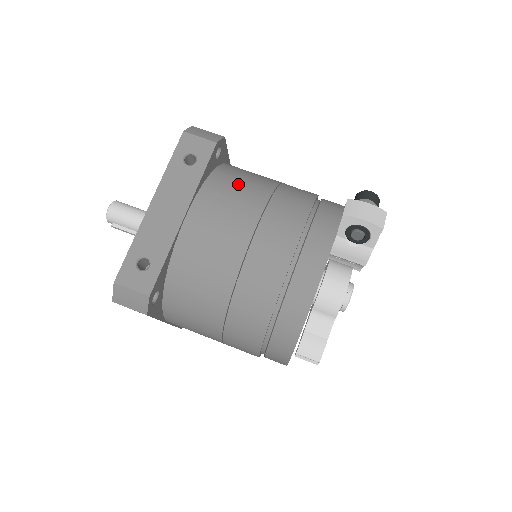
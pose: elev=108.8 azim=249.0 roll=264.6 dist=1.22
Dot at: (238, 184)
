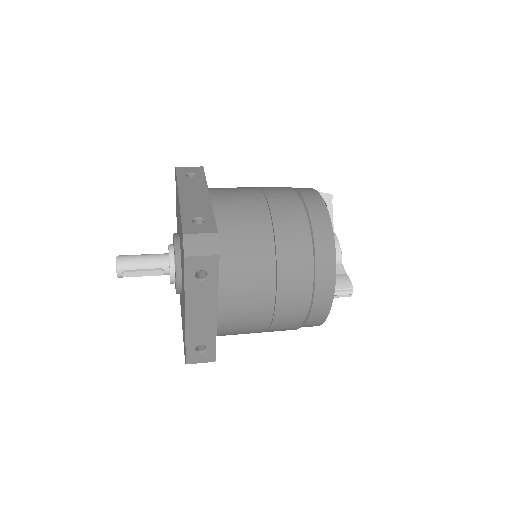
Dot at: occluded
